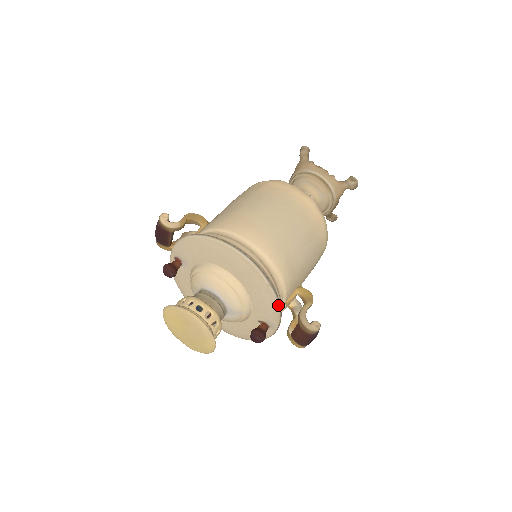
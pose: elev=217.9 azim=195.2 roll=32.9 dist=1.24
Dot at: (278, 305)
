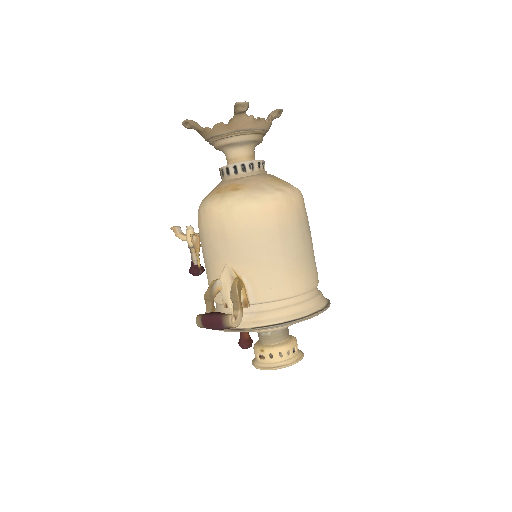
Dot at: occluded
